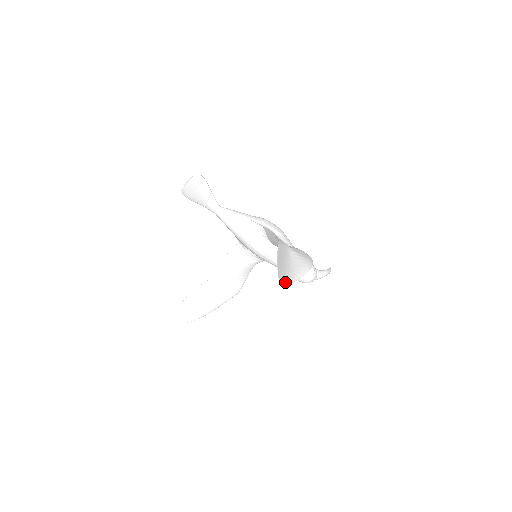
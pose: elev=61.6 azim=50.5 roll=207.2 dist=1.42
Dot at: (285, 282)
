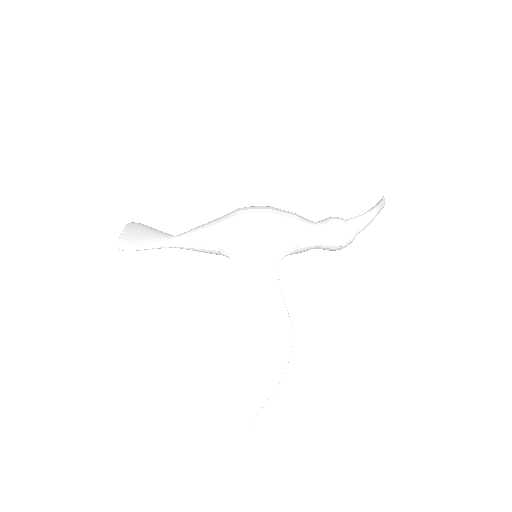
Dot at: (249, 422)
